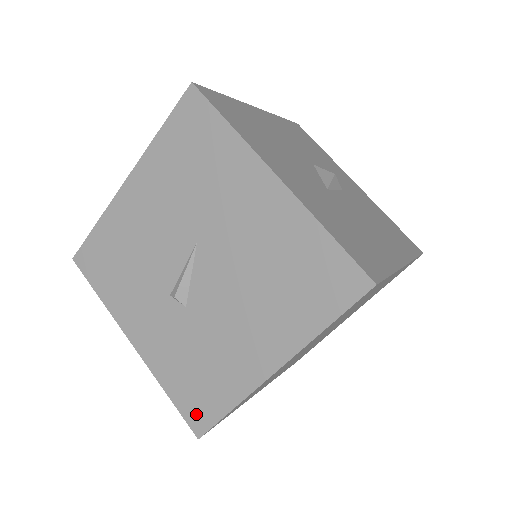
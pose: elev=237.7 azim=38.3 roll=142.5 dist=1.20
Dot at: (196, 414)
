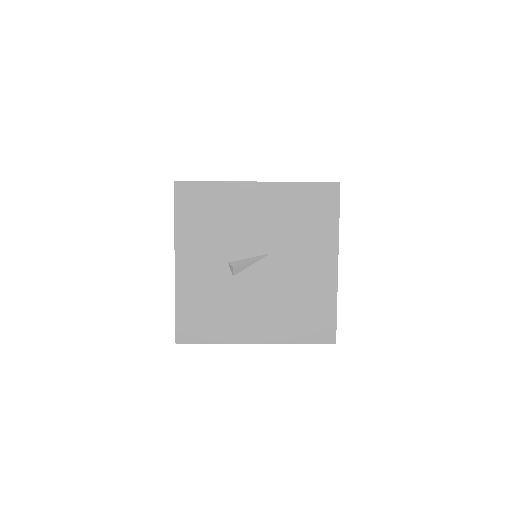
Dot at: (187, 331)
